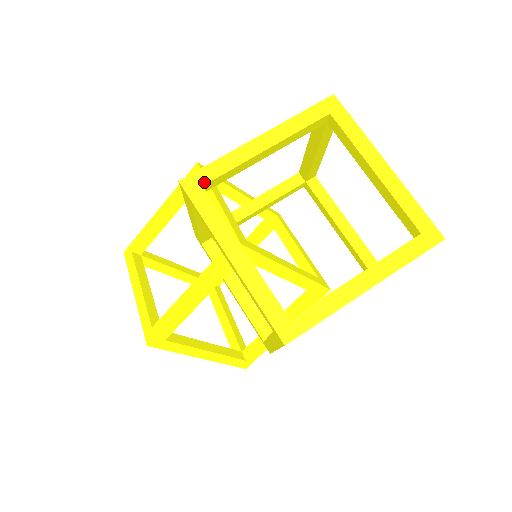
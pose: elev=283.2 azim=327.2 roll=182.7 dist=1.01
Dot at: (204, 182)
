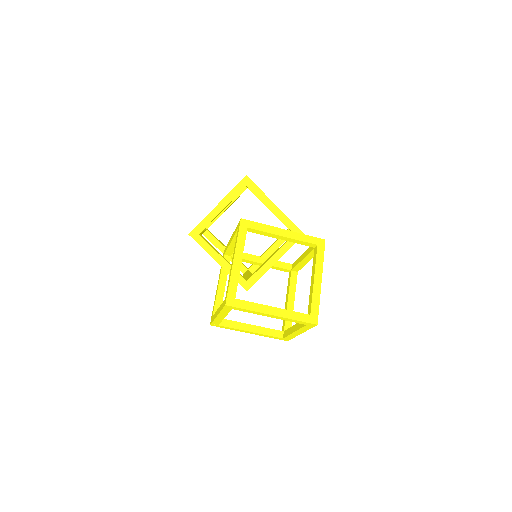
Dot at: (217, 325)
